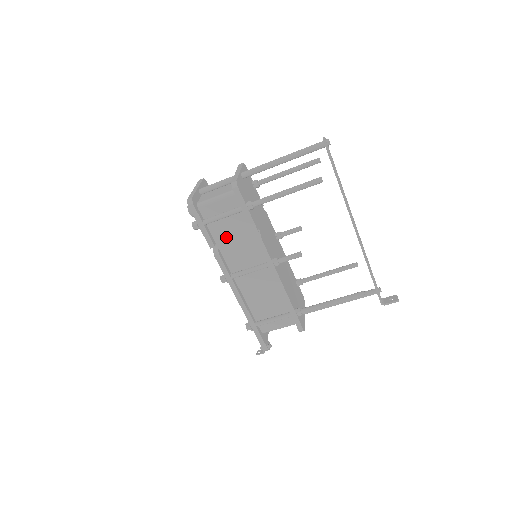
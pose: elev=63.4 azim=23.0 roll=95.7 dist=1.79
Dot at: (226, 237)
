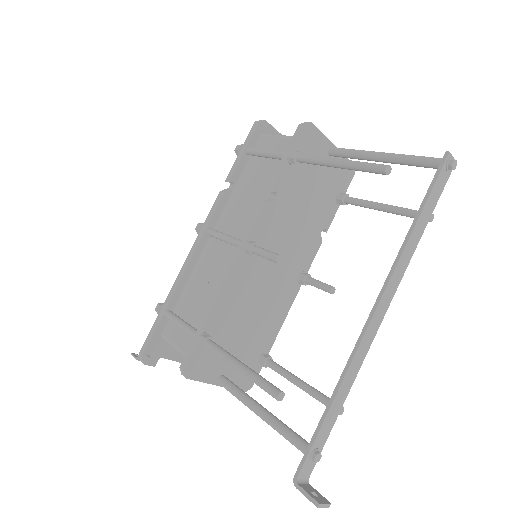
Dot at: (248, 184)
